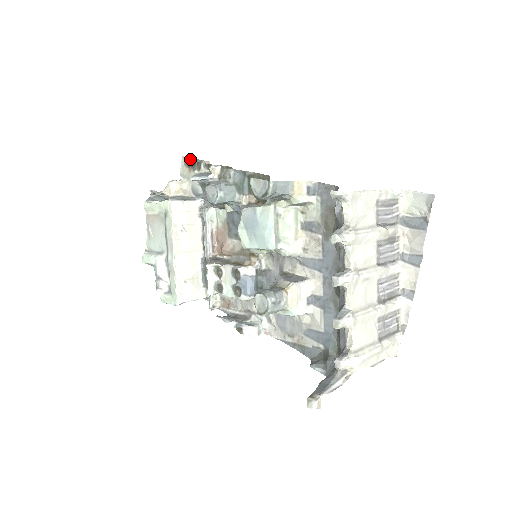
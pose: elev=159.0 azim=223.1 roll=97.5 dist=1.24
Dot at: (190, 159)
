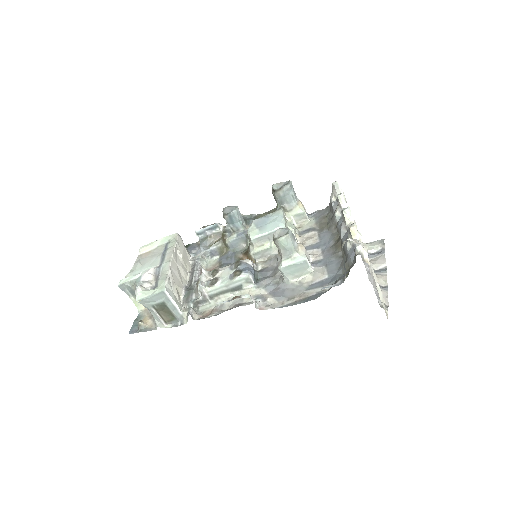
Dot at: occluded
